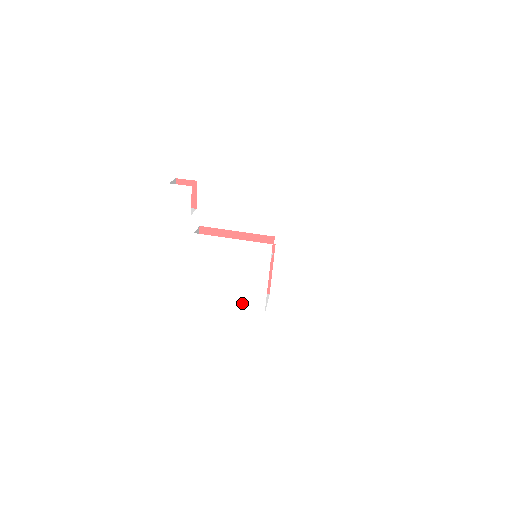
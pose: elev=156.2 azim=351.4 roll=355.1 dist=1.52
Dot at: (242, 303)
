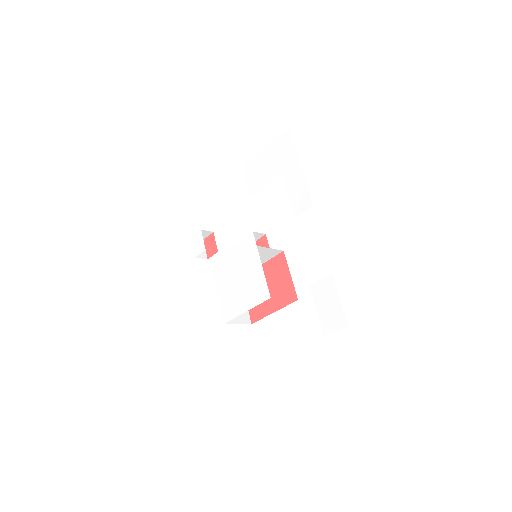
Dot at: (253, 298)
